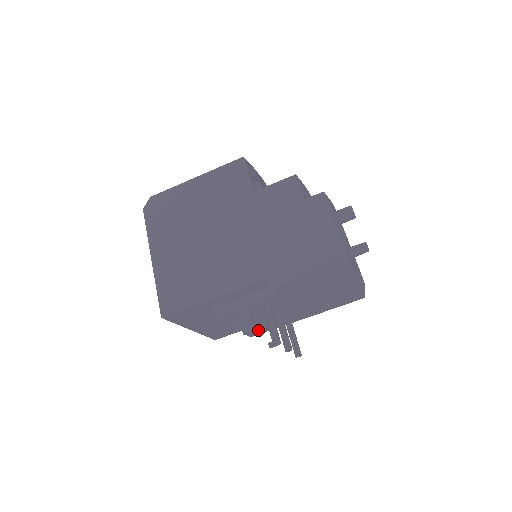
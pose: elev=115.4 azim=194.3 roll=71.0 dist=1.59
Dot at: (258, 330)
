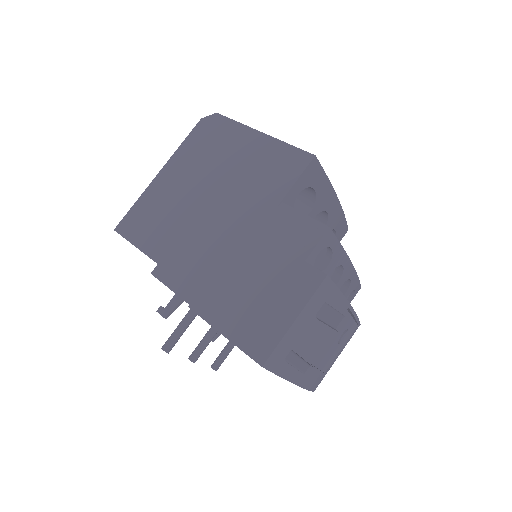
Dot at: occluded
